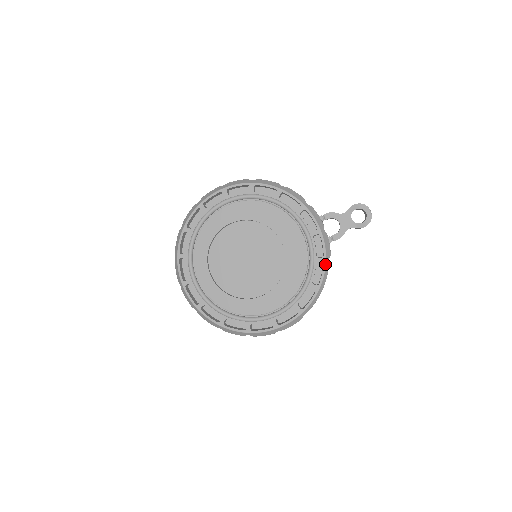
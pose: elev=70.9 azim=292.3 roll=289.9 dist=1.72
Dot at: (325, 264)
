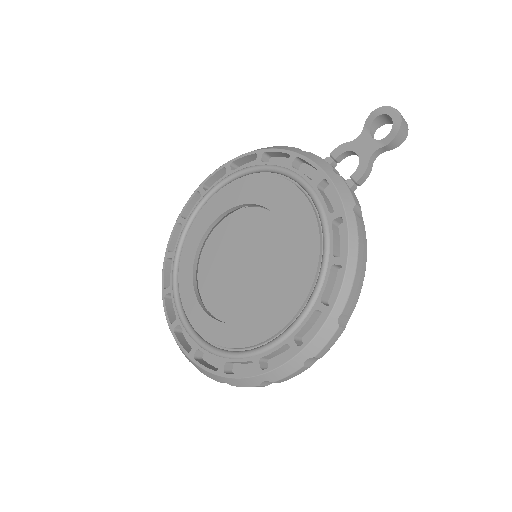
Dot at: (345, 217)
